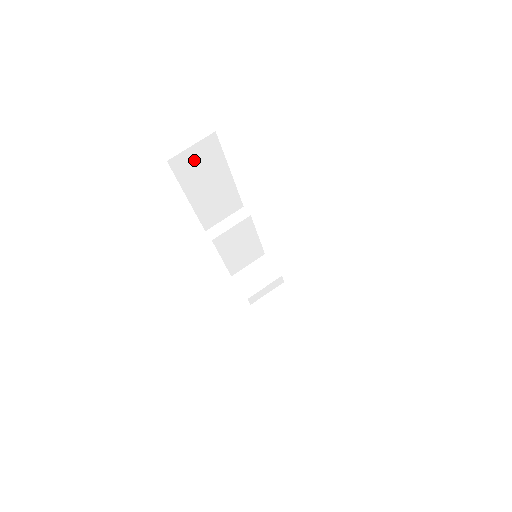
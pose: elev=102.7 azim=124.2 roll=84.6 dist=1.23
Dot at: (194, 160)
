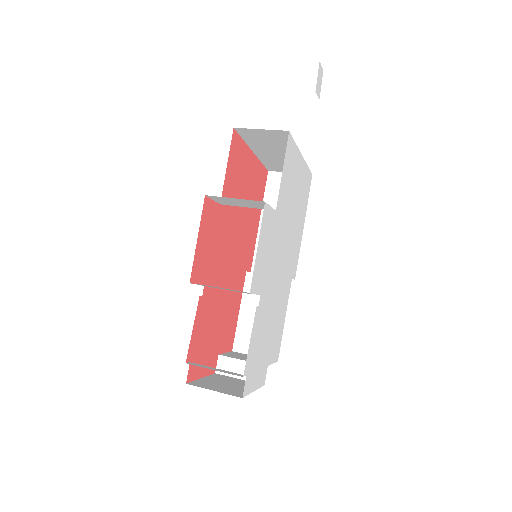
Dot at: occluded
